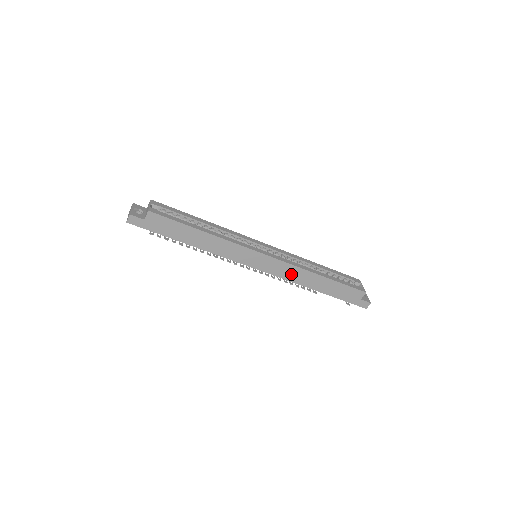
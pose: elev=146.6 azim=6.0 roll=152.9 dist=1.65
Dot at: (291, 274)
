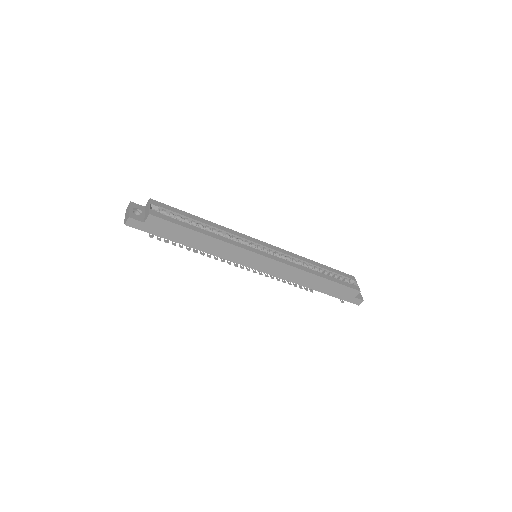
Dot at: (290, 275)
